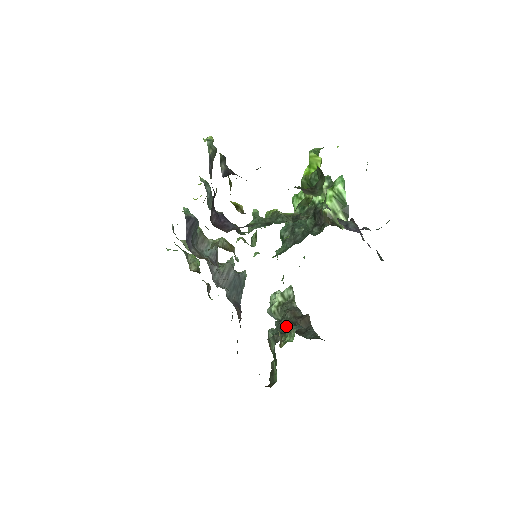
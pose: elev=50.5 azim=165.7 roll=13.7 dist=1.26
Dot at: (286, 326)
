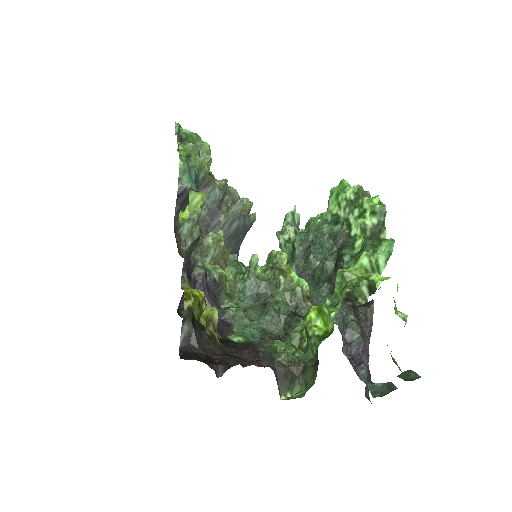
Dot at: occluded
